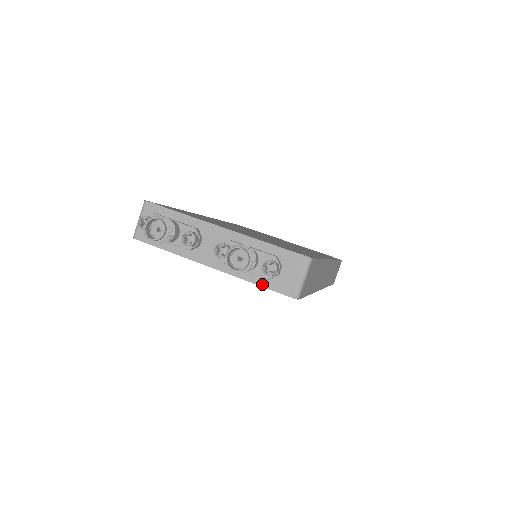
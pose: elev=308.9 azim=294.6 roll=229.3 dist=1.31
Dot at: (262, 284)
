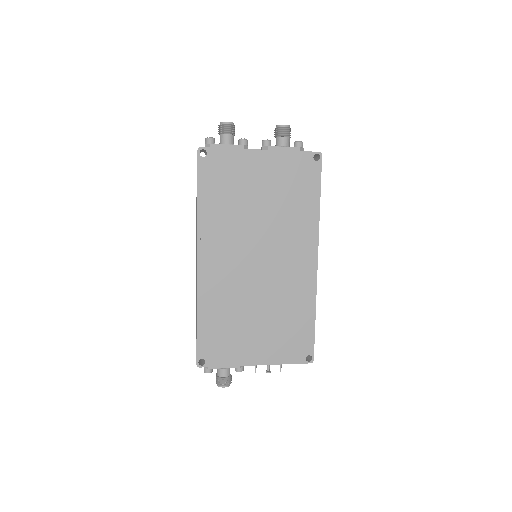
Dot at: (298, 151)
